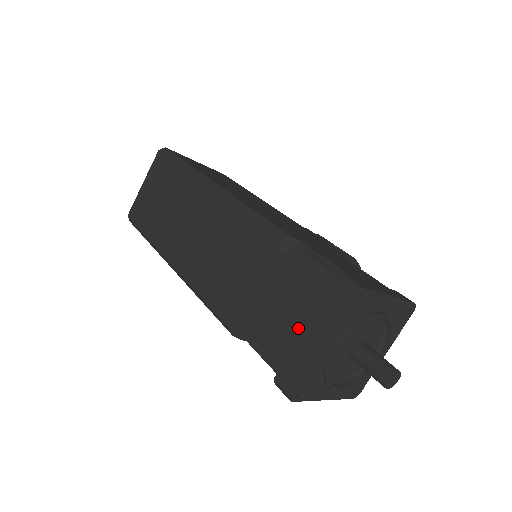
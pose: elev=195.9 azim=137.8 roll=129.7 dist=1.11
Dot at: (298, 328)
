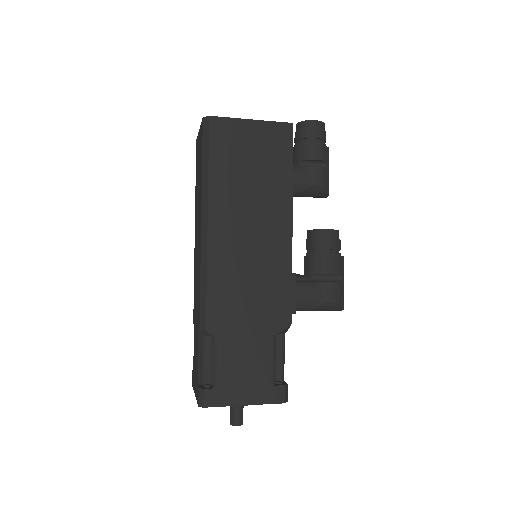
Dot at: (195, 374)
